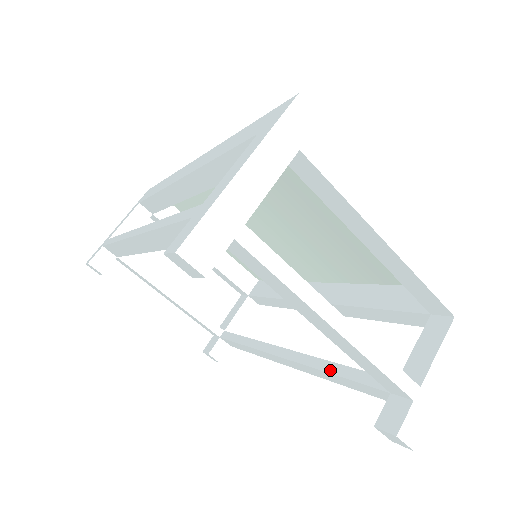
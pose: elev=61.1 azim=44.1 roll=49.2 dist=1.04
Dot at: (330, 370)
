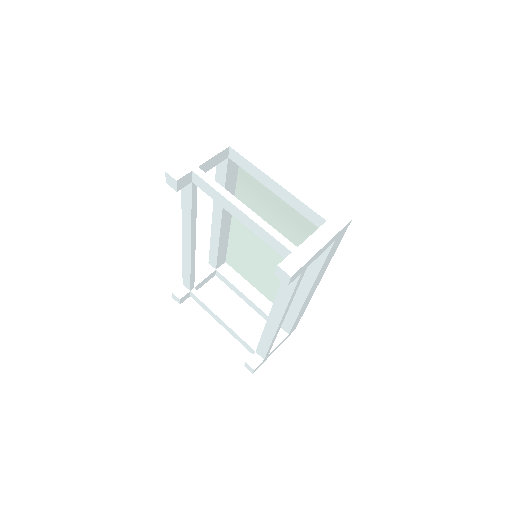
Dot at: (279, 288)
